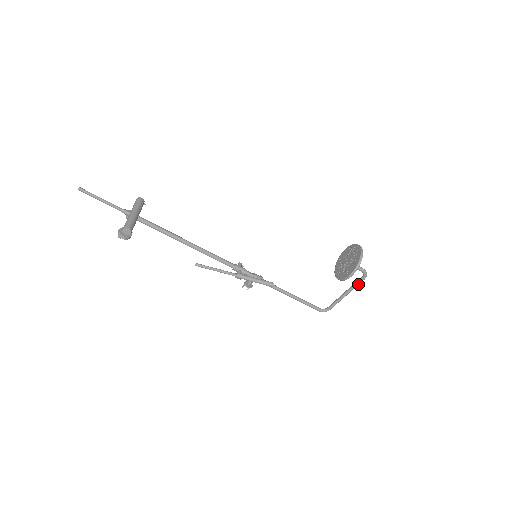
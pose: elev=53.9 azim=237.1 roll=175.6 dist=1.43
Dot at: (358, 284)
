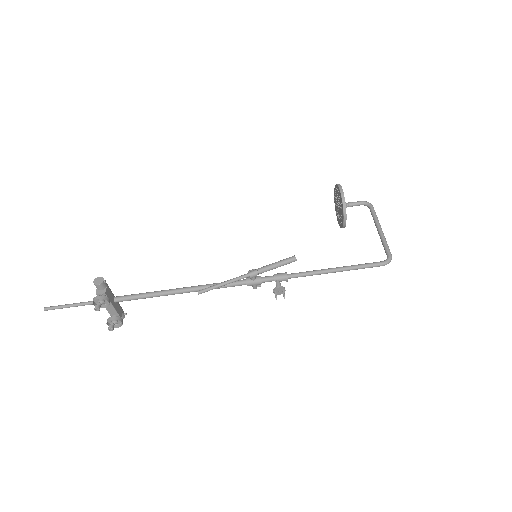
Dot at: (374, 213)
